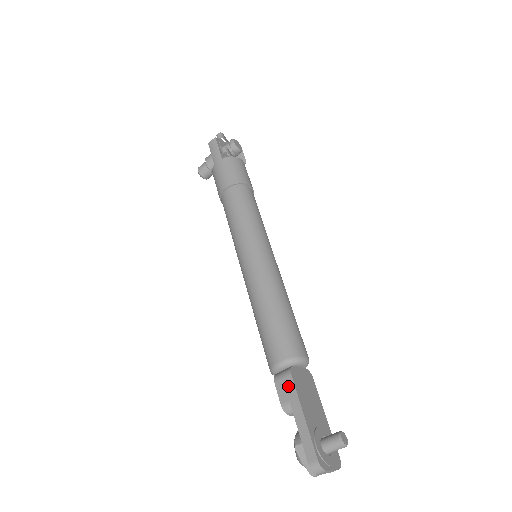
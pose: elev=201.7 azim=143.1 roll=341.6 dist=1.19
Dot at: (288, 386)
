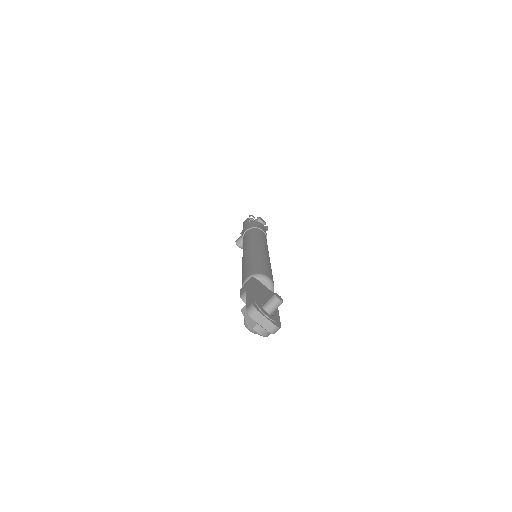
Dot at: (248, 284)
